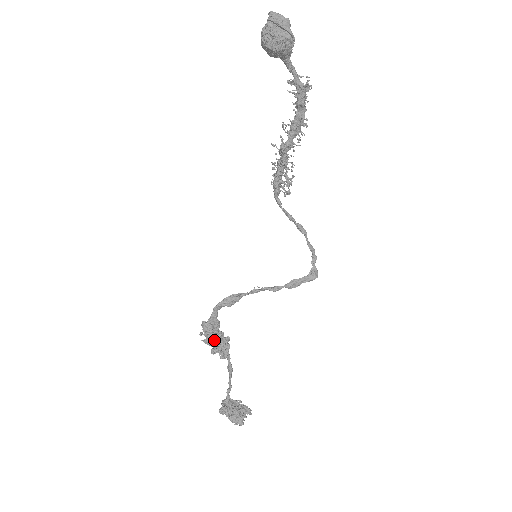
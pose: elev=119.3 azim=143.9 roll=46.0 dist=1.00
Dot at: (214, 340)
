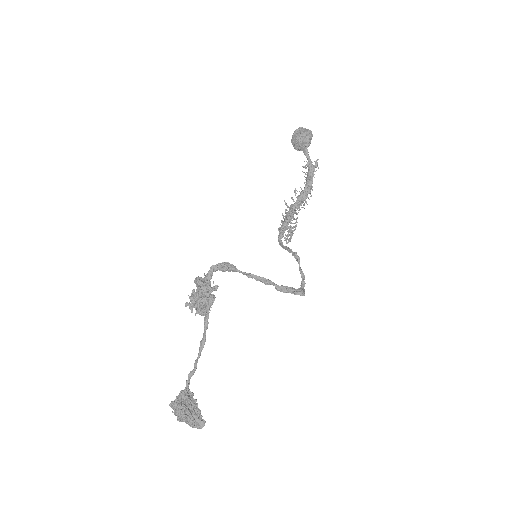
Dot at: (203, 287)
